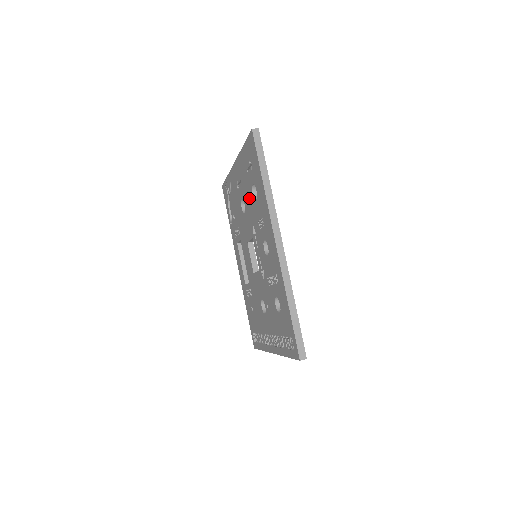
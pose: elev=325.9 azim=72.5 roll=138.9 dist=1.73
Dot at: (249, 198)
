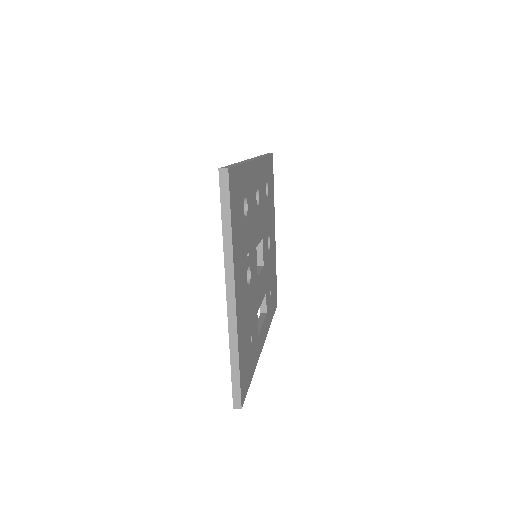
Dot at: occluded
